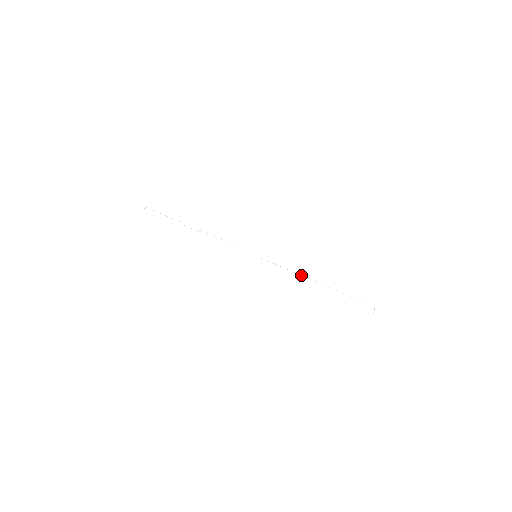
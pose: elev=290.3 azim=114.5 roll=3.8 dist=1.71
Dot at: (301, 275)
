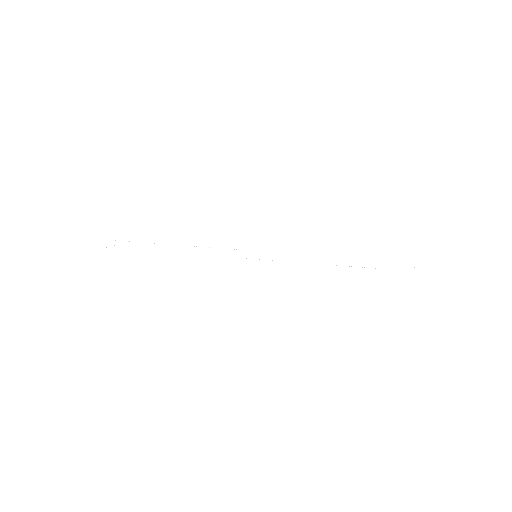
Dot at: occluded
